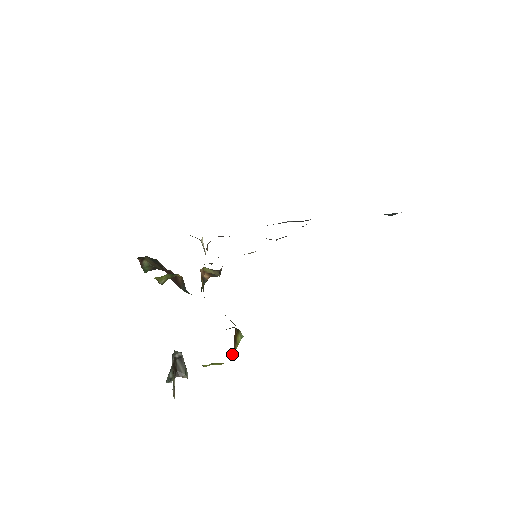
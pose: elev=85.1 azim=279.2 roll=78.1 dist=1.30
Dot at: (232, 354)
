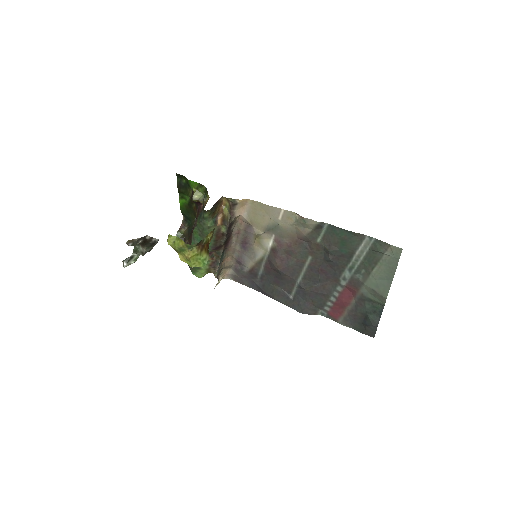
Dot at: (191, 254)
